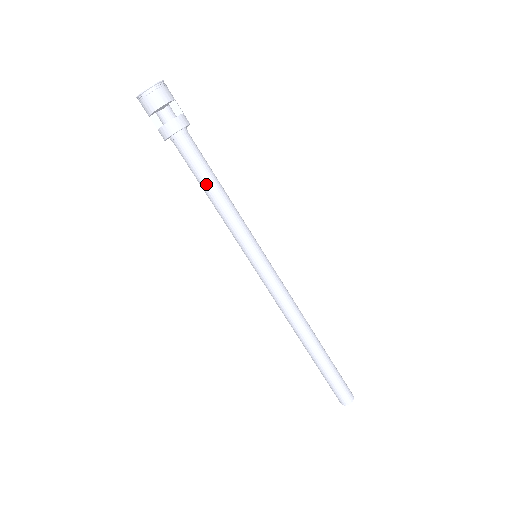
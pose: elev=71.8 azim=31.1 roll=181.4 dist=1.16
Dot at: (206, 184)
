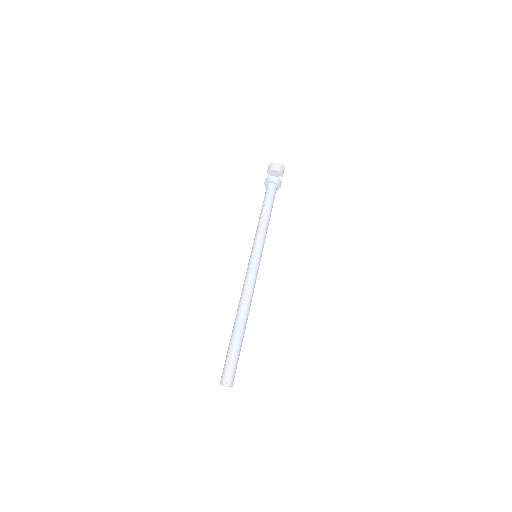
Dot at: (265, 208)
